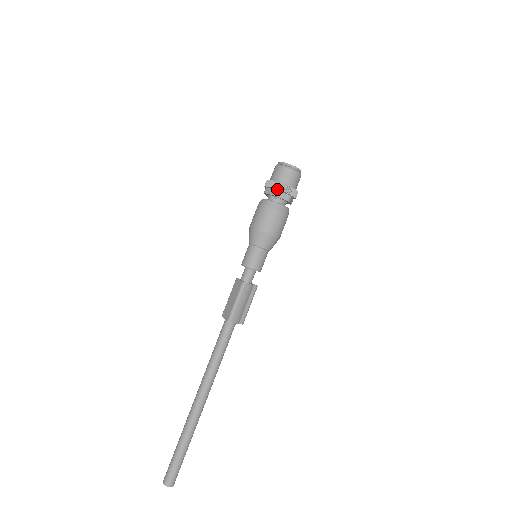
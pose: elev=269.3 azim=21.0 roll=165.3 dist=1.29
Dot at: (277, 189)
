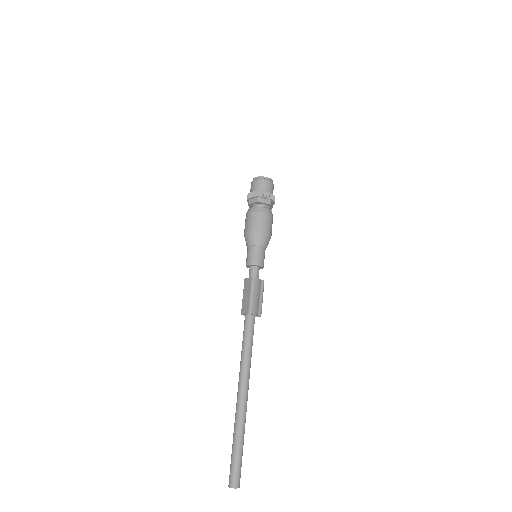
Dot at: (259, 196)
